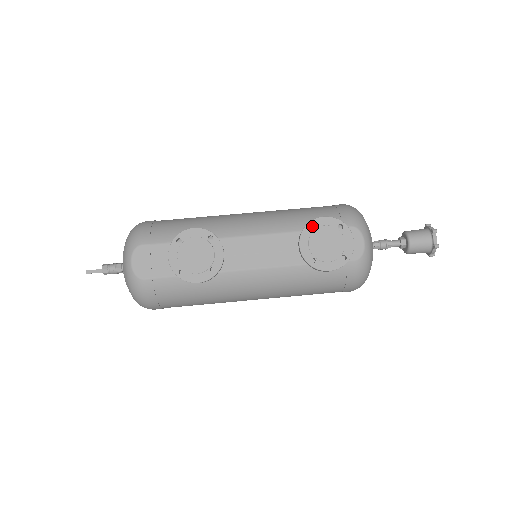
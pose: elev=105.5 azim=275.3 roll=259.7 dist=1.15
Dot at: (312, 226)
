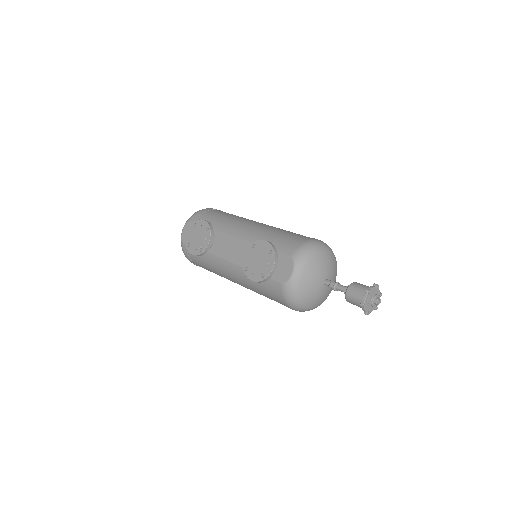
Dot at: (256, 244)
